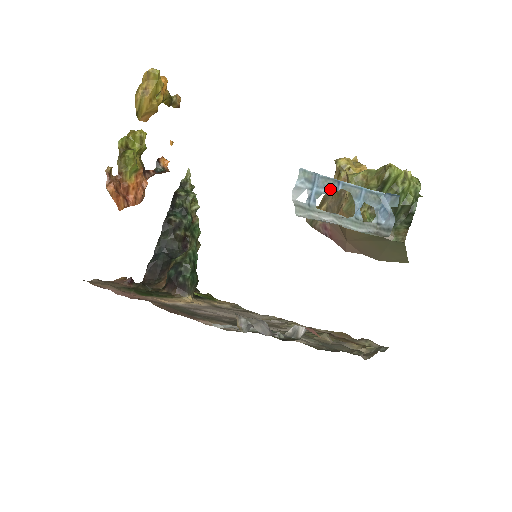
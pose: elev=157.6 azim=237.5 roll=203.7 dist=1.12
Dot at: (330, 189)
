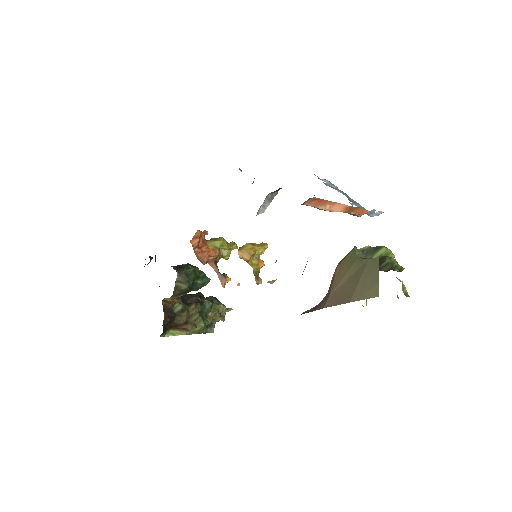
Dot at: (340, 191)
